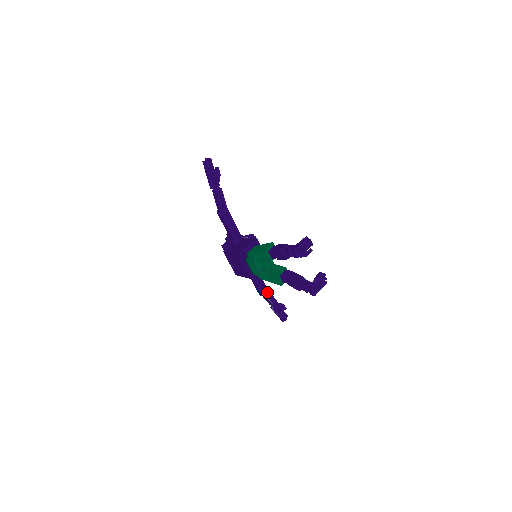
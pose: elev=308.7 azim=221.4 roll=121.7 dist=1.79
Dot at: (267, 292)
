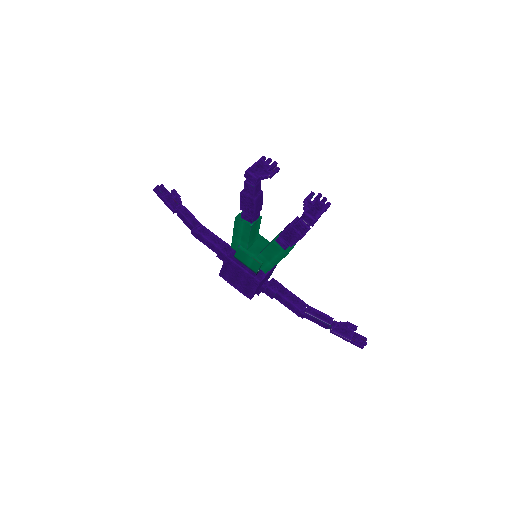
Dot at: (309, 309)
